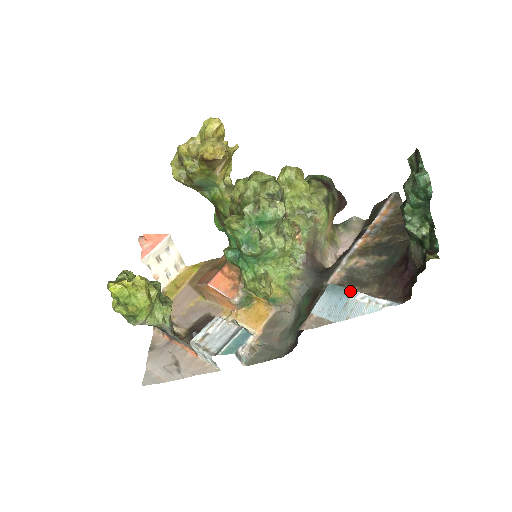
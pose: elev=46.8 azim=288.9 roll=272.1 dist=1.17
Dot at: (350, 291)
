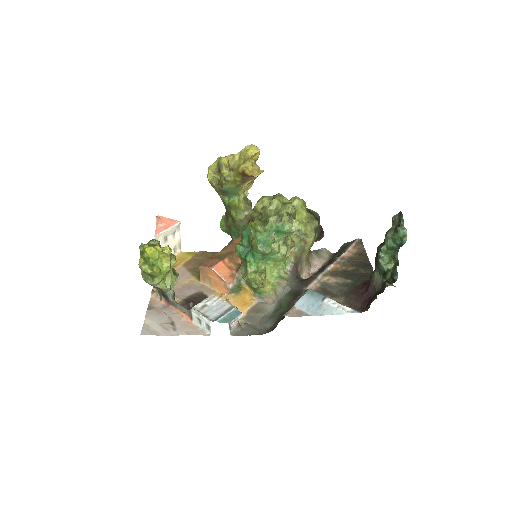
Dot at: (325, 297)
